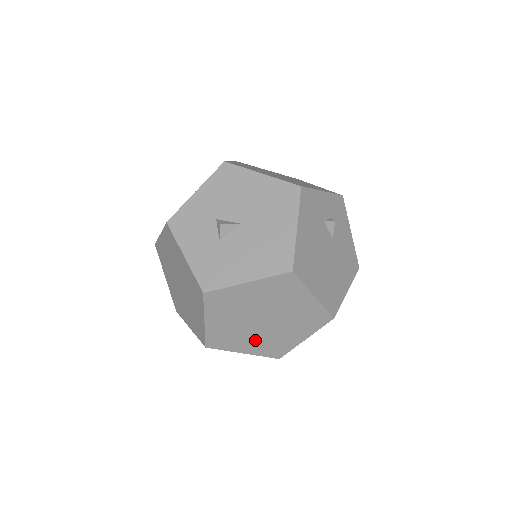
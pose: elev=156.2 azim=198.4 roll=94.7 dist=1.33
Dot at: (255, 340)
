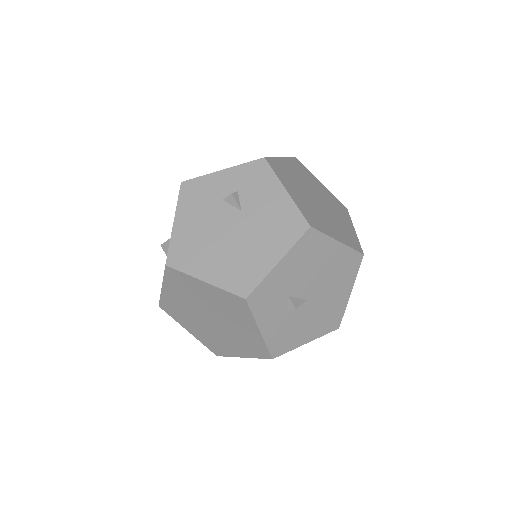
Dot at: (232, 341)
